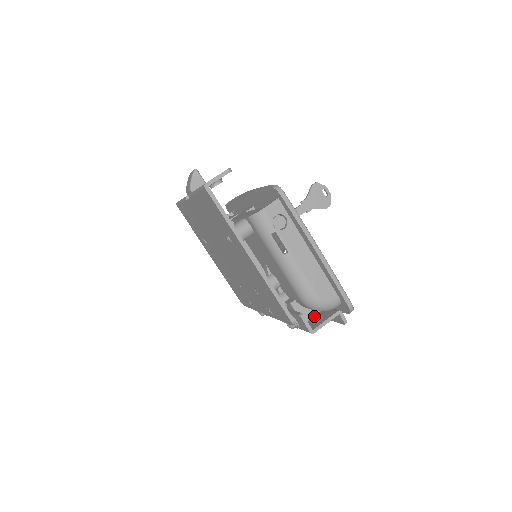
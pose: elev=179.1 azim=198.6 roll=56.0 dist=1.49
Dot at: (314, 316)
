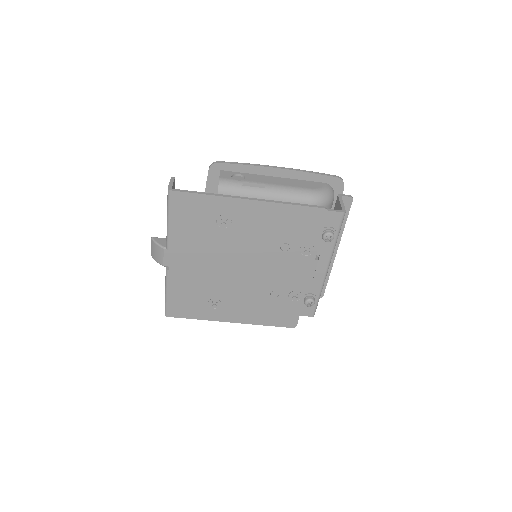
Dot at: occluded
